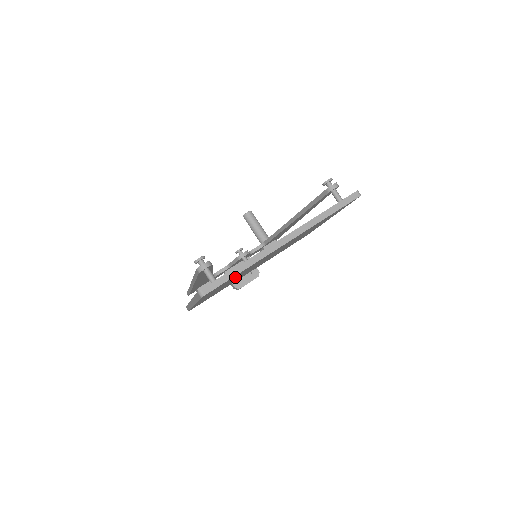
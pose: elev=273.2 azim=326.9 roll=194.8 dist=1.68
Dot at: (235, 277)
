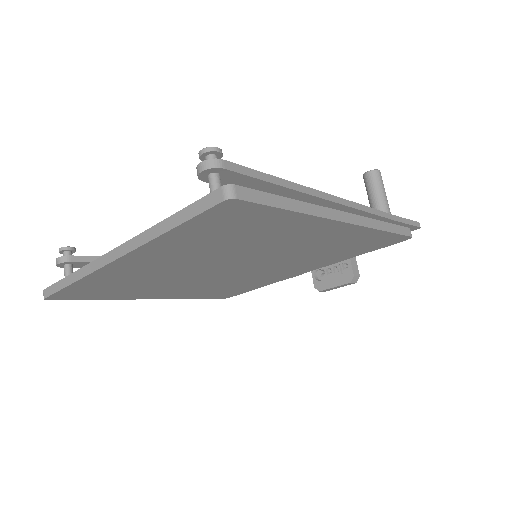
Dot at: (128, 285)
